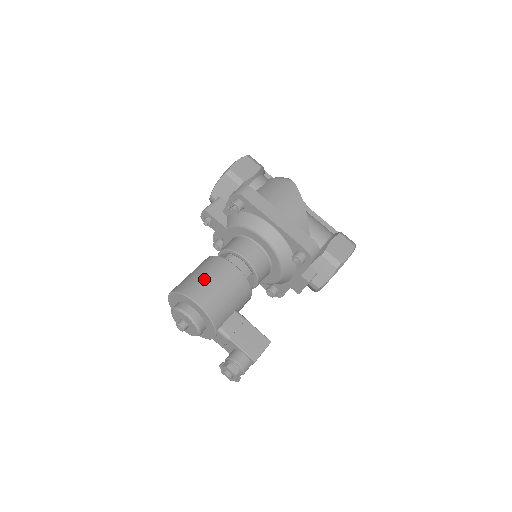
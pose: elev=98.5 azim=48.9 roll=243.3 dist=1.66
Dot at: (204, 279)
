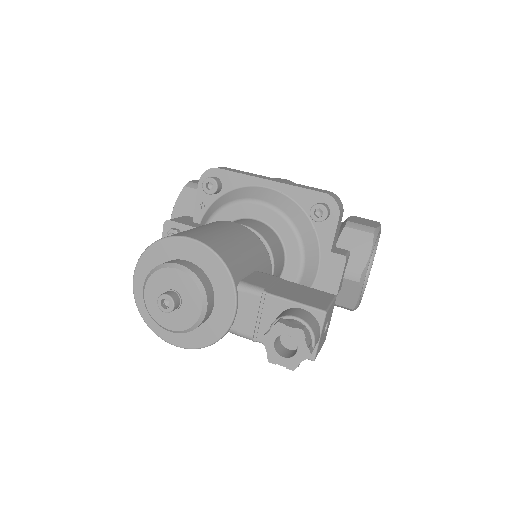
Dot at: (191, 229)
